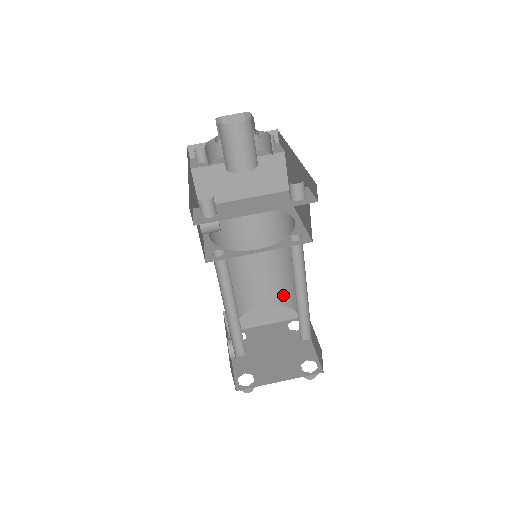
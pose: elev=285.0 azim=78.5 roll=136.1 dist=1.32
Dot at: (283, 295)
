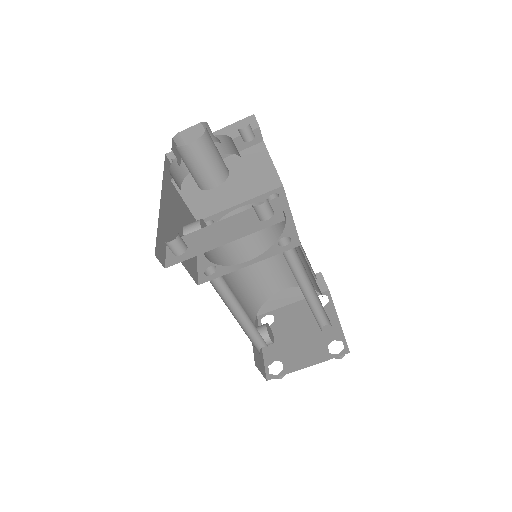
Dot at: occluded
